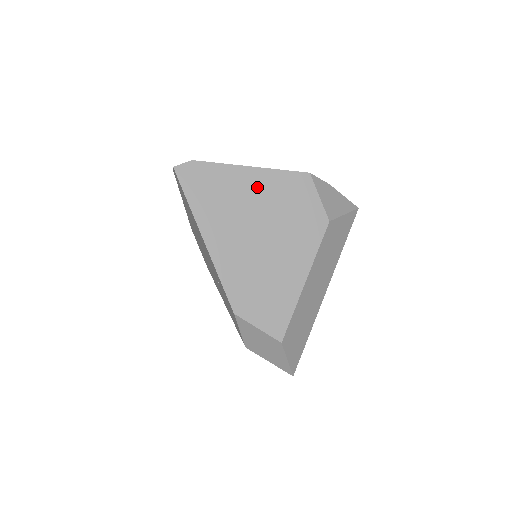
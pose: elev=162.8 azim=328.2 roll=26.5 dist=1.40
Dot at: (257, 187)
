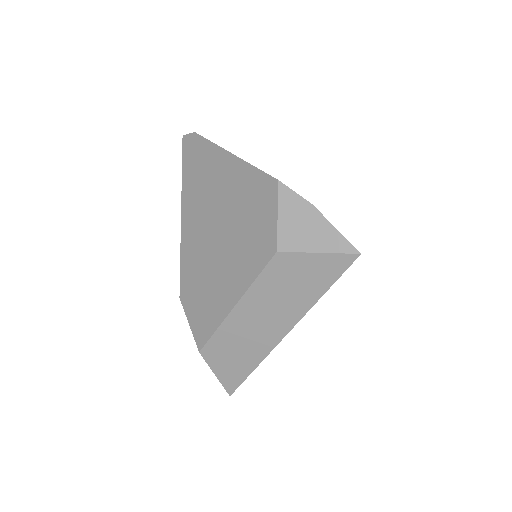
Dot at: (229, 179)
